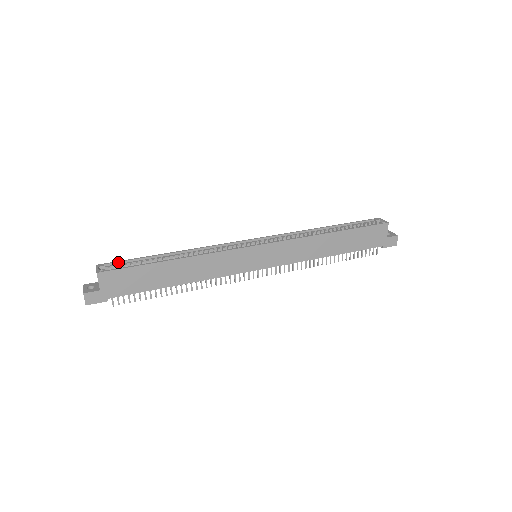
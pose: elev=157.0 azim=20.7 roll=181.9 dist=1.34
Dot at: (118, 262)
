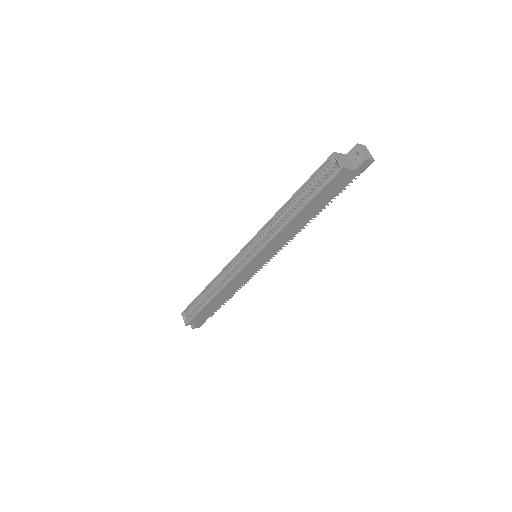
Dot at: (188, 307)
